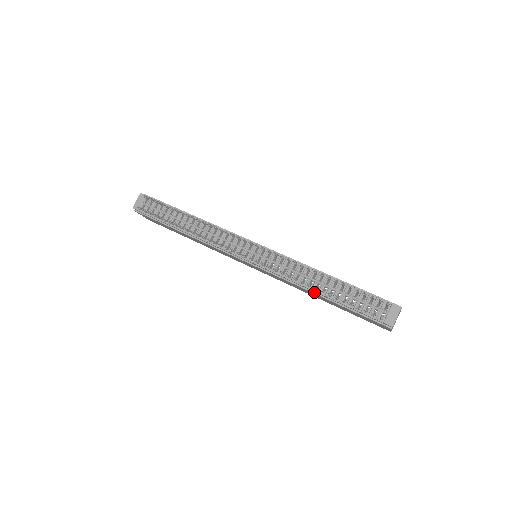
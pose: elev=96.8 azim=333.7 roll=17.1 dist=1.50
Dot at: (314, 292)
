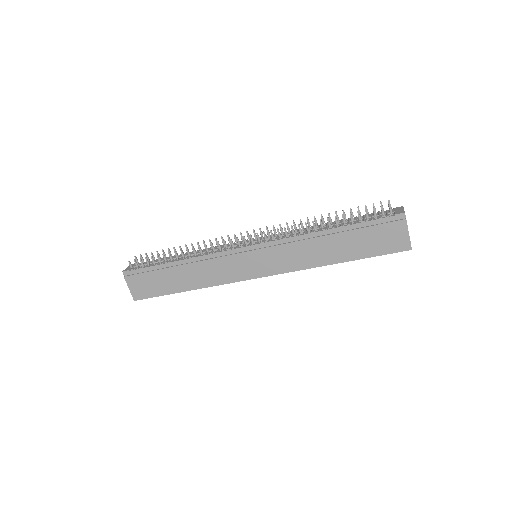
Dot at: (322, 235)
